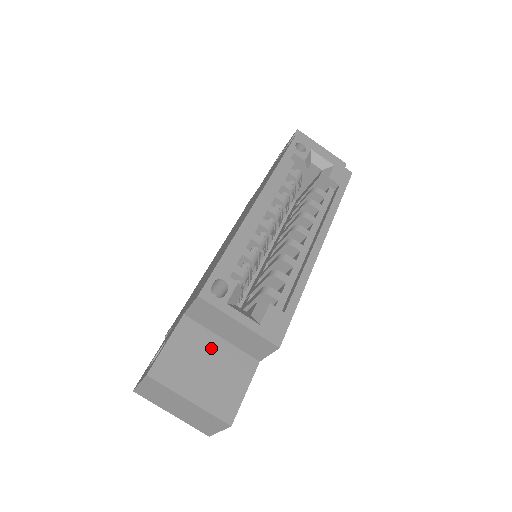
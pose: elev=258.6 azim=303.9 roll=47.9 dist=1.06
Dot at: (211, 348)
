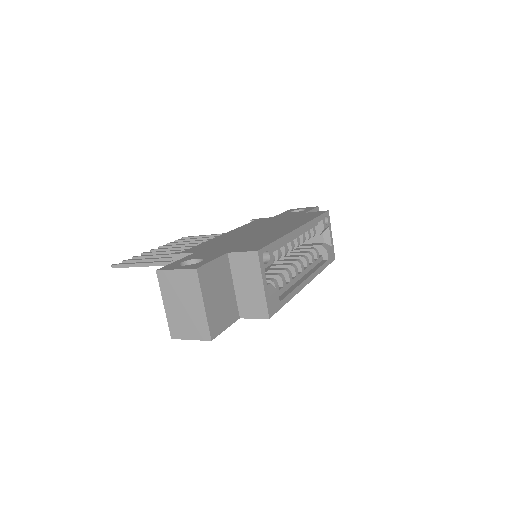
Dot at: (227, 286)
